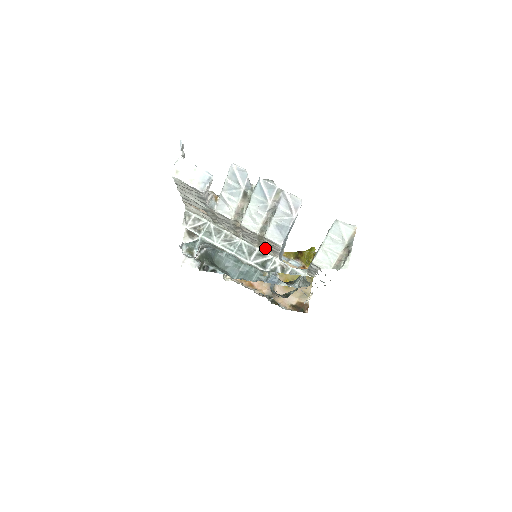
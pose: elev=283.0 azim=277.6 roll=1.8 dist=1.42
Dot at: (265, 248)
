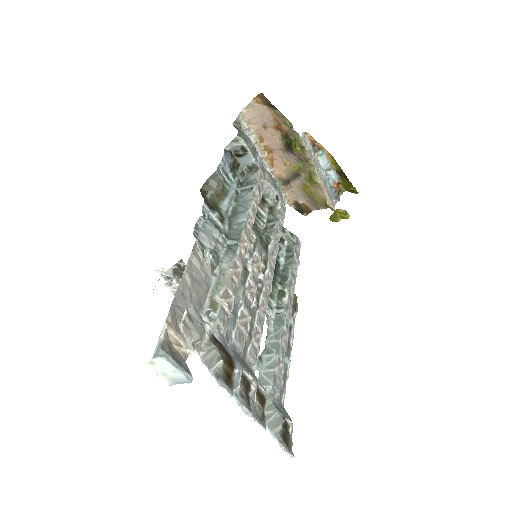
Dot at: occluded
